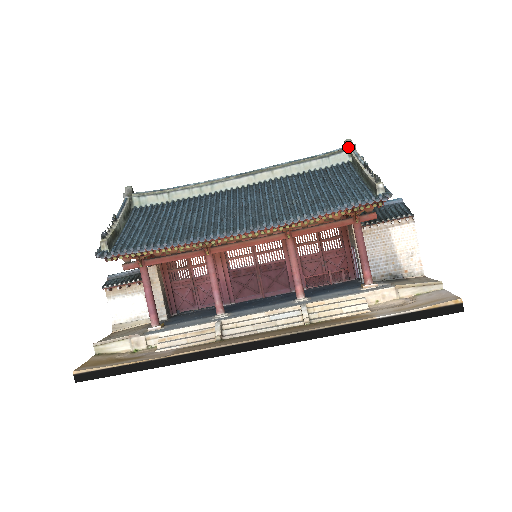
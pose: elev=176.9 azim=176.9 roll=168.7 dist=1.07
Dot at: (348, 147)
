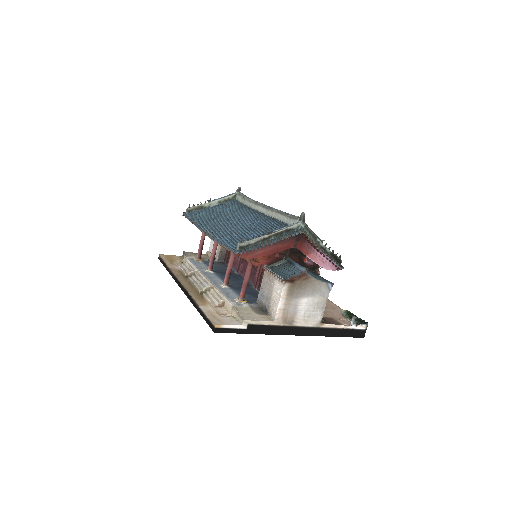
Dot at: (300, 218)
